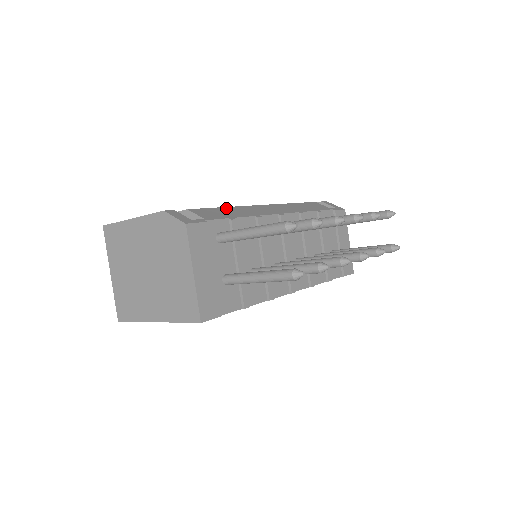
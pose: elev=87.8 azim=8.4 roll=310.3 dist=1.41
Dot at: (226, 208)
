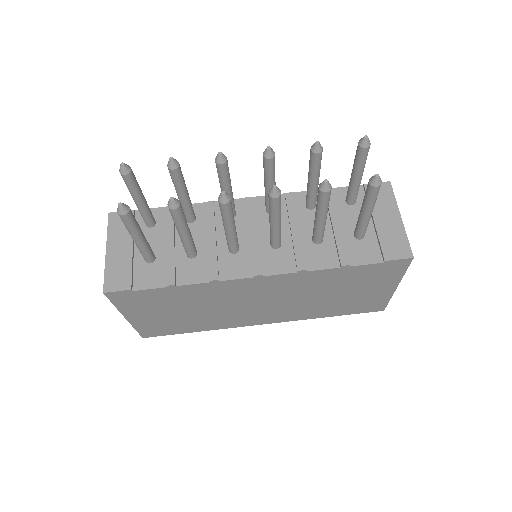
Dot at: occluded
